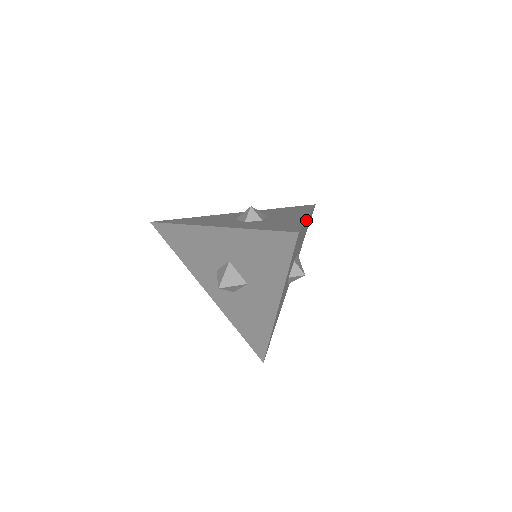
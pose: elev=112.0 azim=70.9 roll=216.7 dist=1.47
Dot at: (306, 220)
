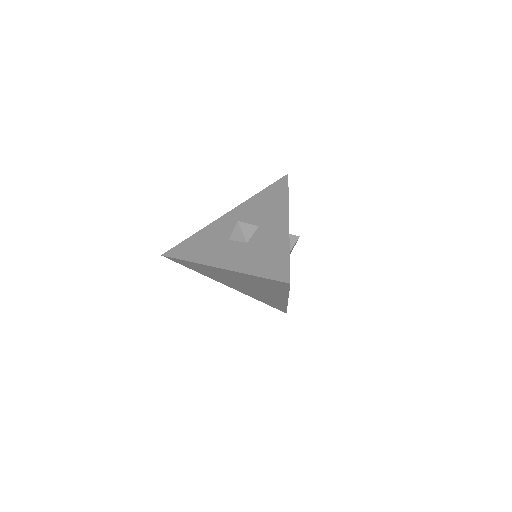
Dot at: occluded
